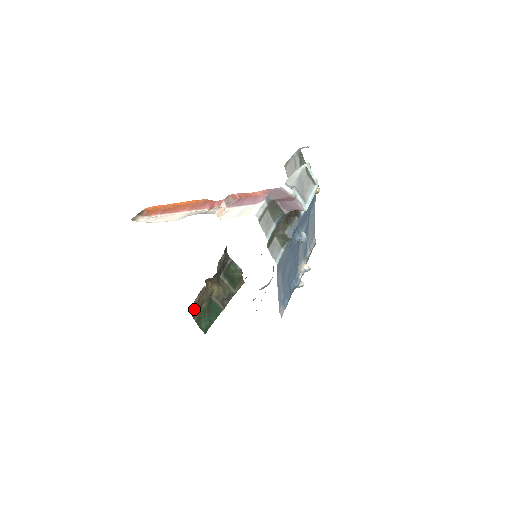
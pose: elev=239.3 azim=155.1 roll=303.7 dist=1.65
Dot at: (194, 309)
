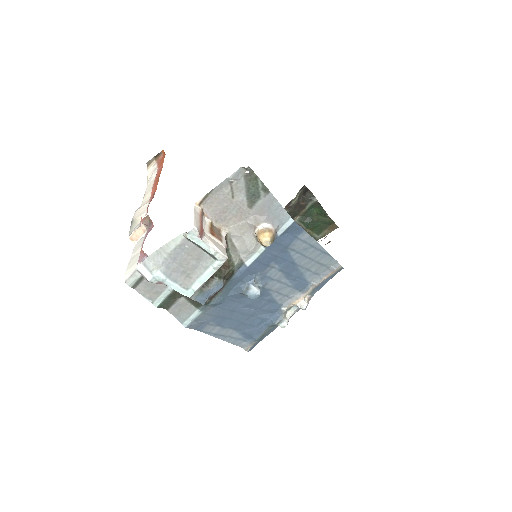
Dot at: occluded
